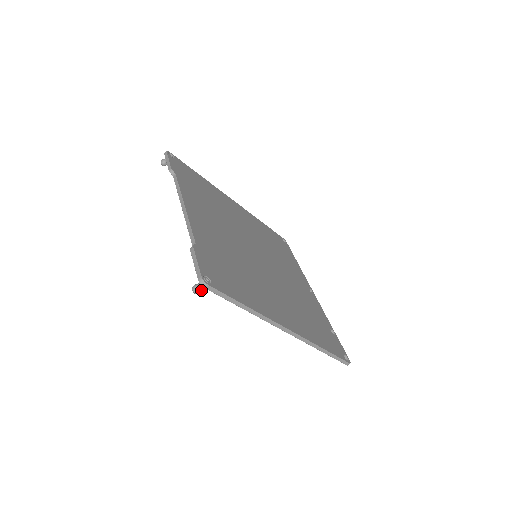
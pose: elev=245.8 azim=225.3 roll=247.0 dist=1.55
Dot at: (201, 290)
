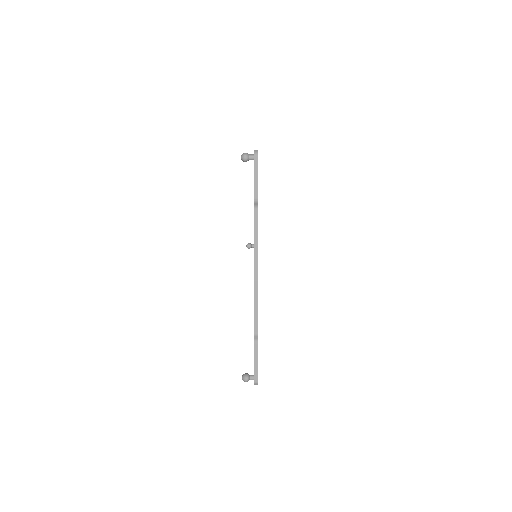
Dot at: (249, 379)
